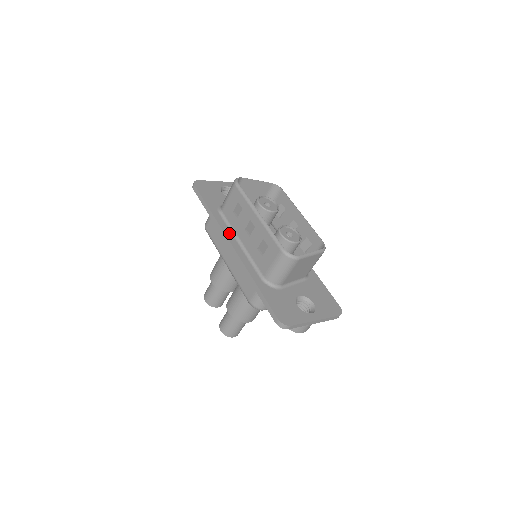
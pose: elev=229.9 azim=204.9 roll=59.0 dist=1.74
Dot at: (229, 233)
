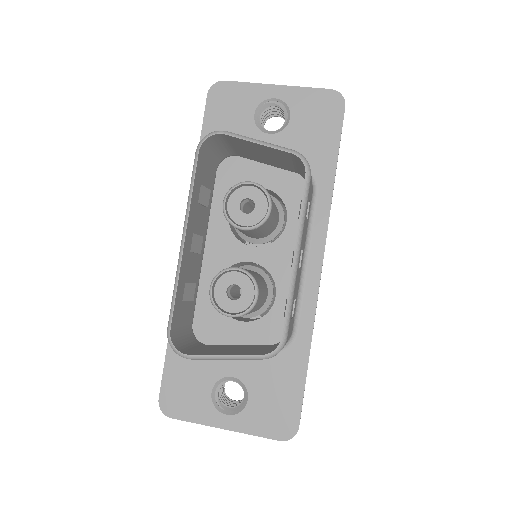
Dot at: occluded
